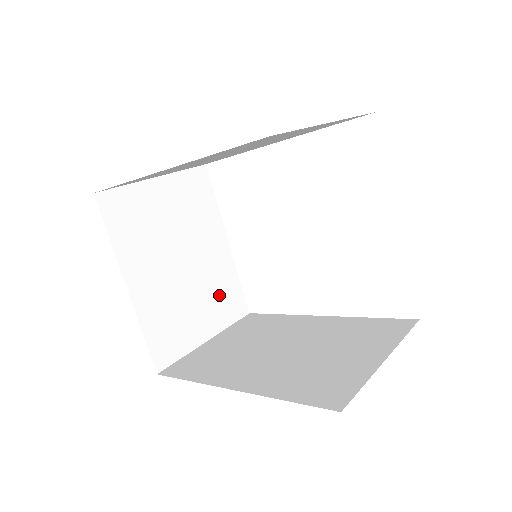
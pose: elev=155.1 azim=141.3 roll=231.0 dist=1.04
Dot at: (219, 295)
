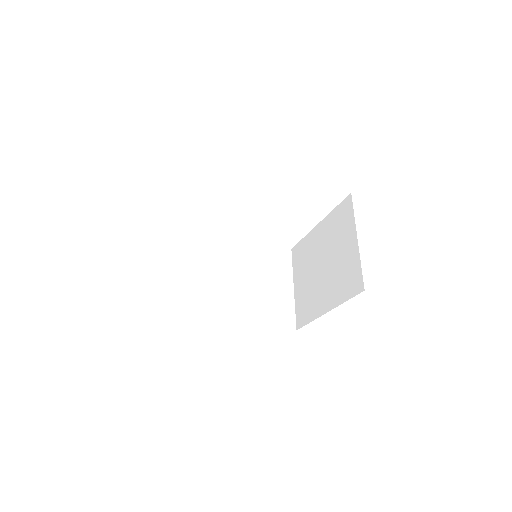
Dot at: occluded
